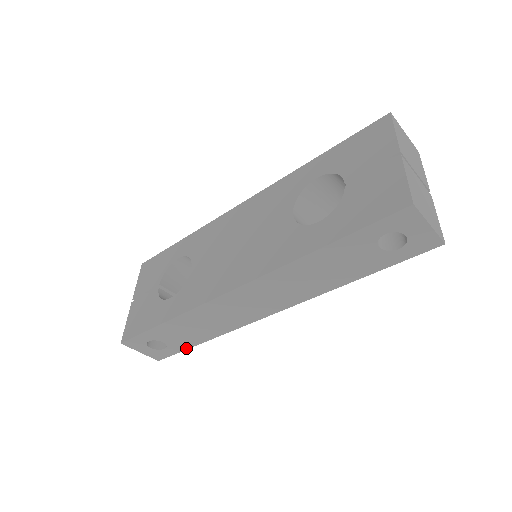
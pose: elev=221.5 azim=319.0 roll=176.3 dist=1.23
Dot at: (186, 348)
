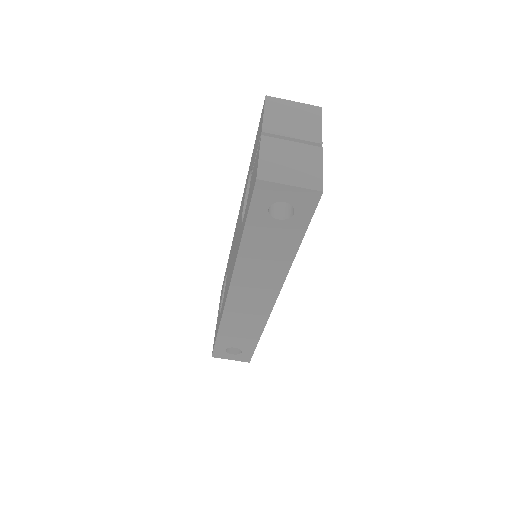
Dot at: (254, 347)
